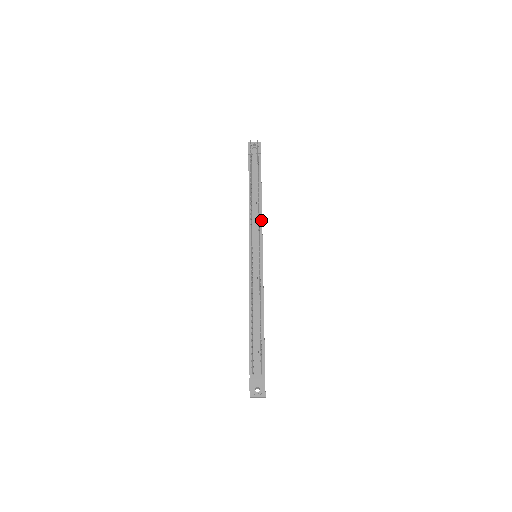
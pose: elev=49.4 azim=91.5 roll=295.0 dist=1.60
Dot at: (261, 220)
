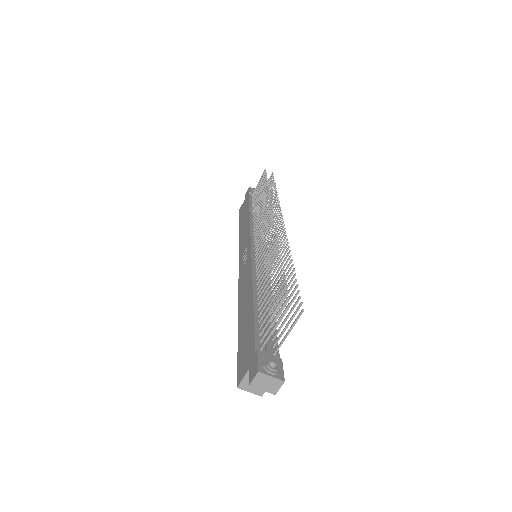
Dot at: occluded
